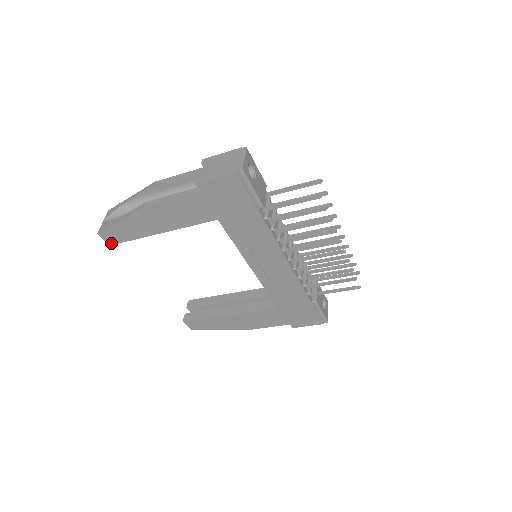
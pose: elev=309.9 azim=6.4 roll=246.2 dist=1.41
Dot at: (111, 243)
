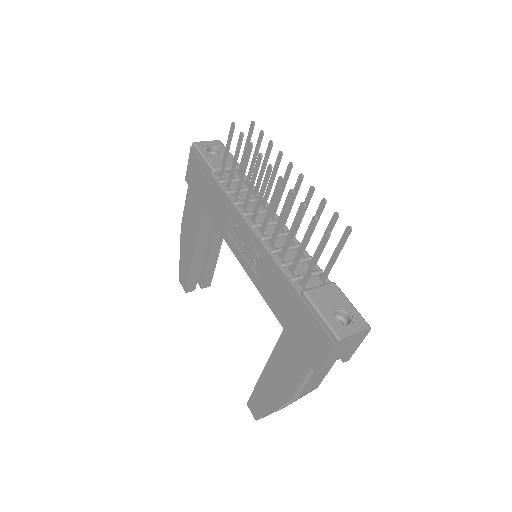
Dot at: (185, 288)
